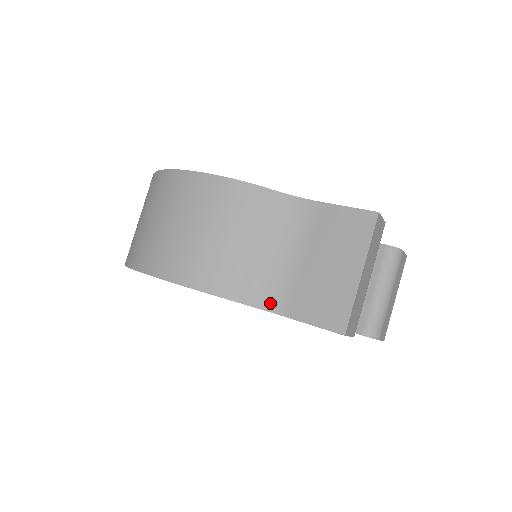
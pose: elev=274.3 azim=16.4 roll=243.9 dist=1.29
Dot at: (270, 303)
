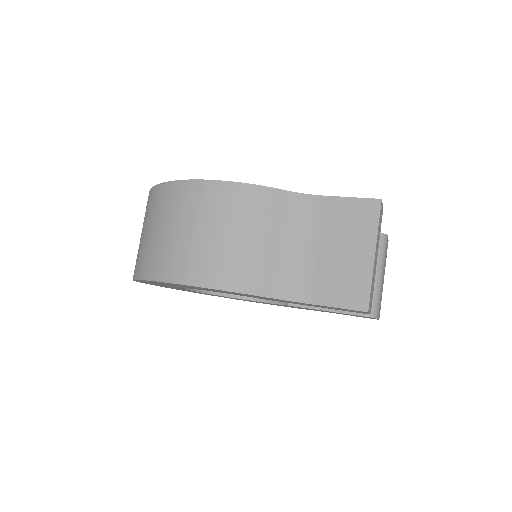
Dot at: (293, 293)
